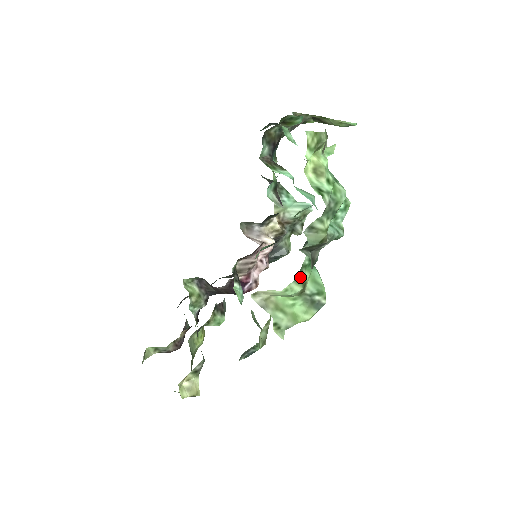
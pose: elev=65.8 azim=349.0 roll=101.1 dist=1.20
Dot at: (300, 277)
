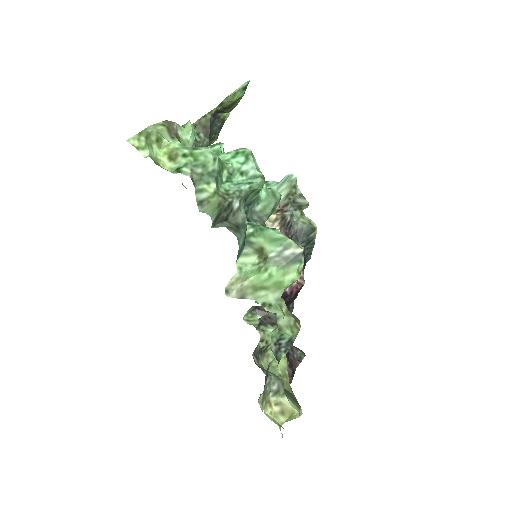
Dot at: (248, 248)
